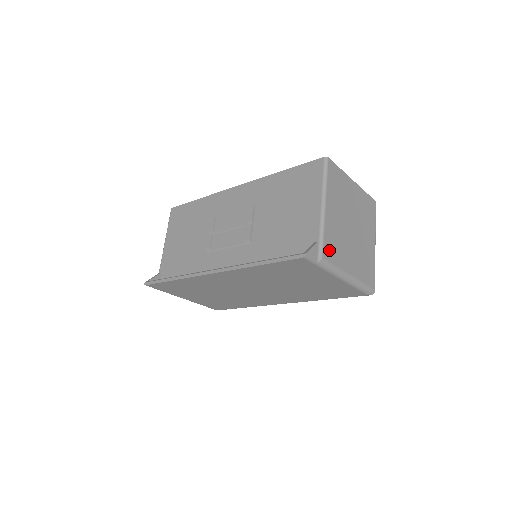
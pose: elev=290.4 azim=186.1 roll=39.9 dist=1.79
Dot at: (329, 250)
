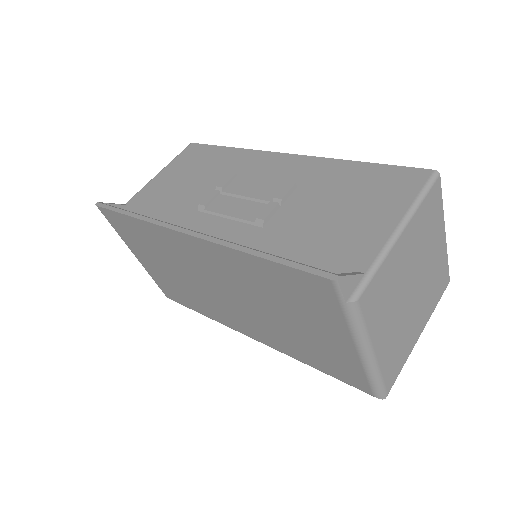
Dot at: (371, 297)
